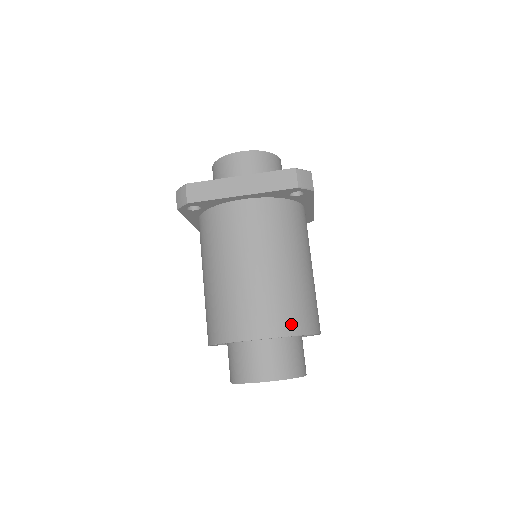
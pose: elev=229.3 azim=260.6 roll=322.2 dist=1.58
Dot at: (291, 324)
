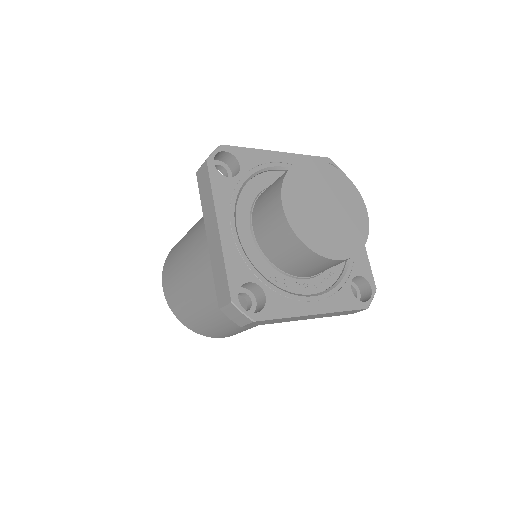
Dot at: occluded
